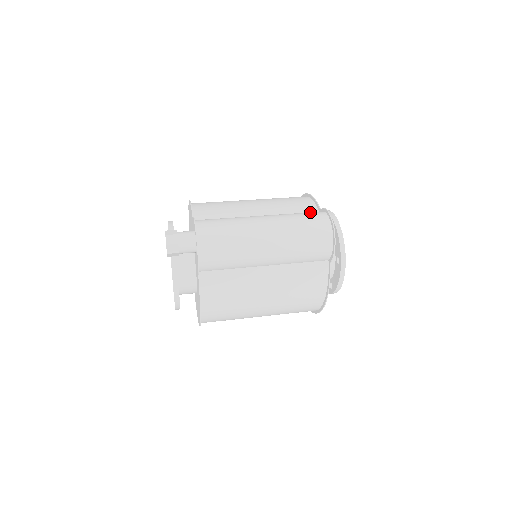
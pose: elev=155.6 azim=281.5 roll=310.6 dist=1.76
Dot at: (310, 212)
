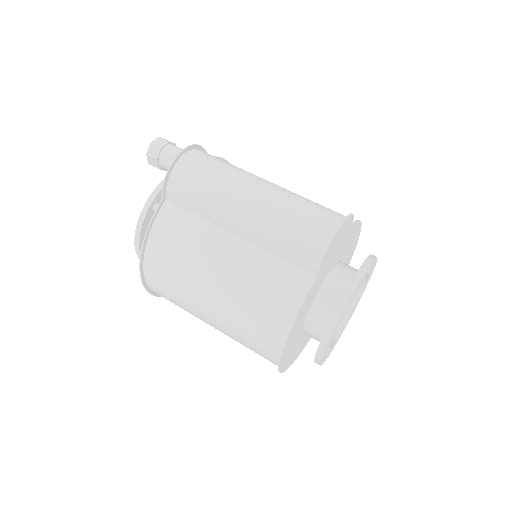
Dot at: occluded
